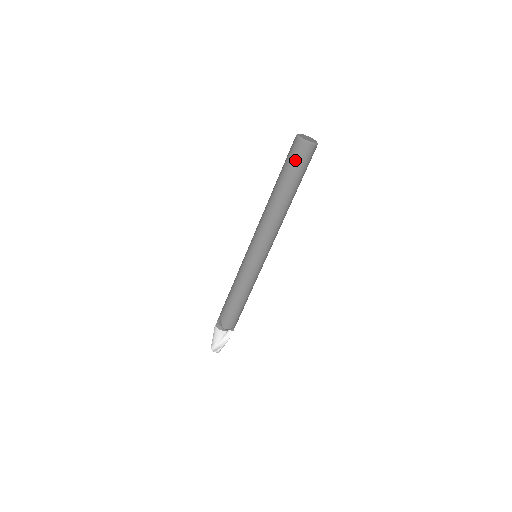
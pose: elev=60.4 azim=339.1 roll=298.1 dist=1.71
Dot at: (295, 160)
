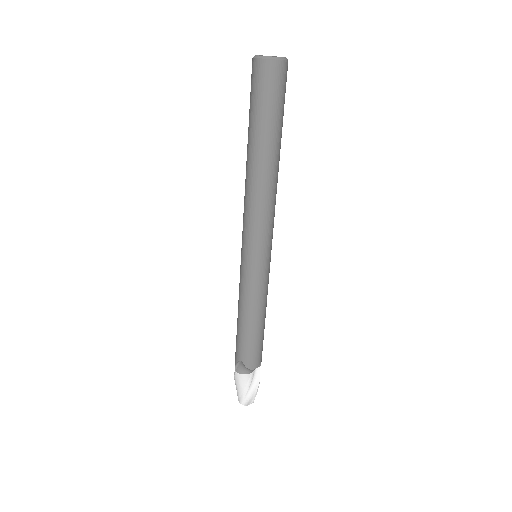
Dot at: (268, 94)
